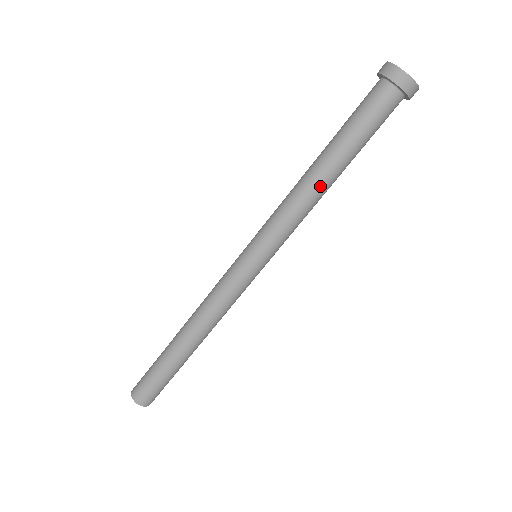
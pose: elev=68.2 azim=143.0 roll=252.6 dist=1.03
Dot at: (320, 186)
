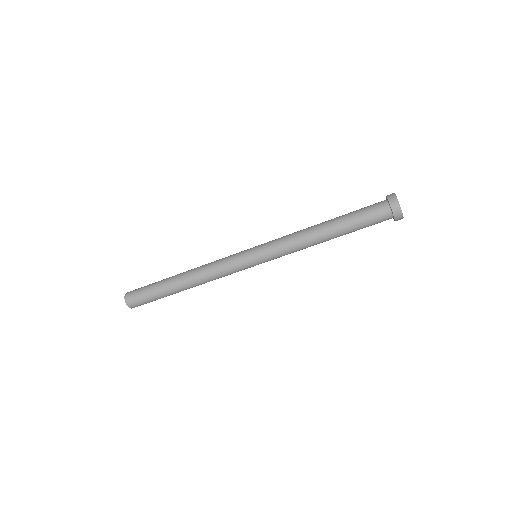
Dot at: occluded
